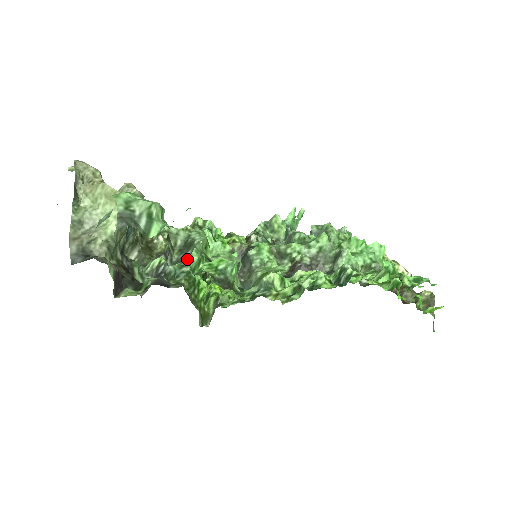
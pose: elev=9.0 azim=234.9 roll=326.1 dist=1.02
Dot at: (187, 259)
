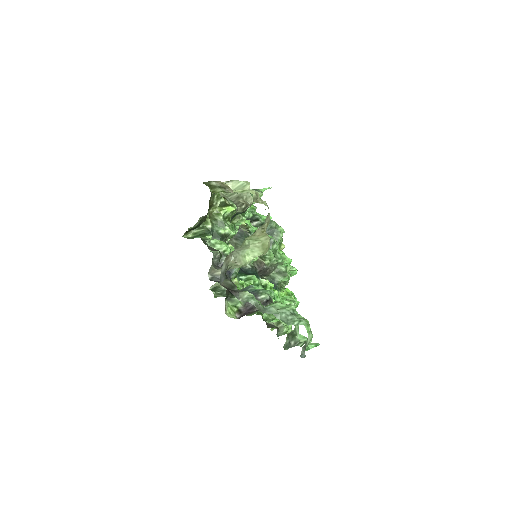
Dot at: occluded
